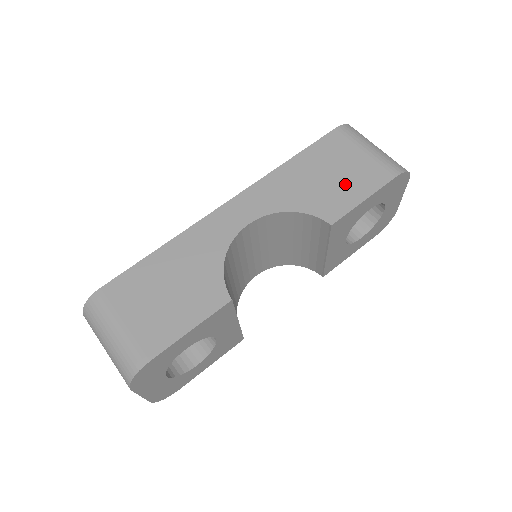
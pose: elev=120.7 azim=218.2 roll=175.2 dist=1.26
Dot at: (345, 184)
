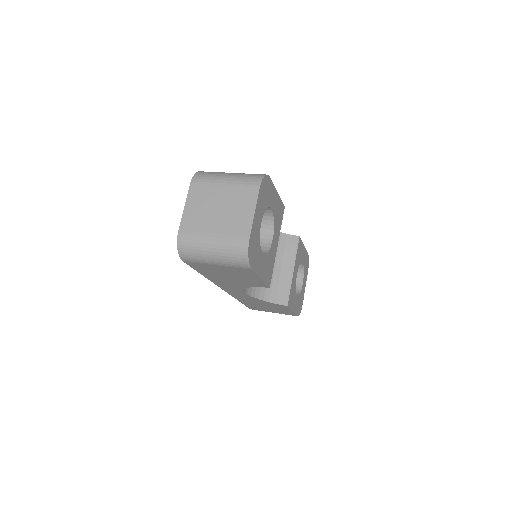
Dot at: occluded
